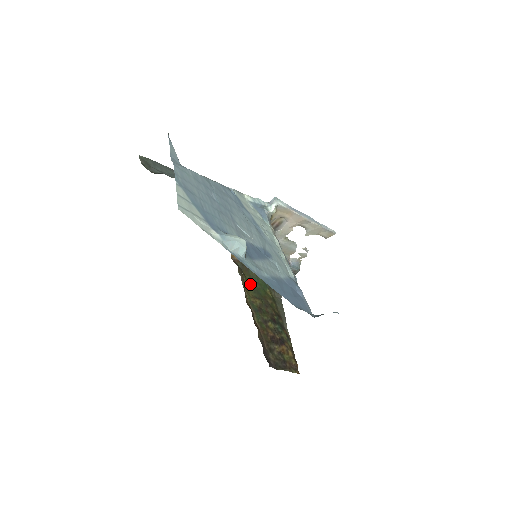
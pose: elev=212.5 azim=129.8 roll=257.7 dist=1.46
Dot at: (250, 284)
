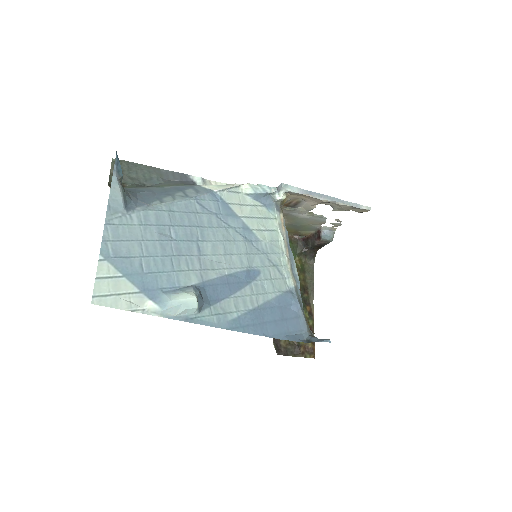
Dot at: occluded
